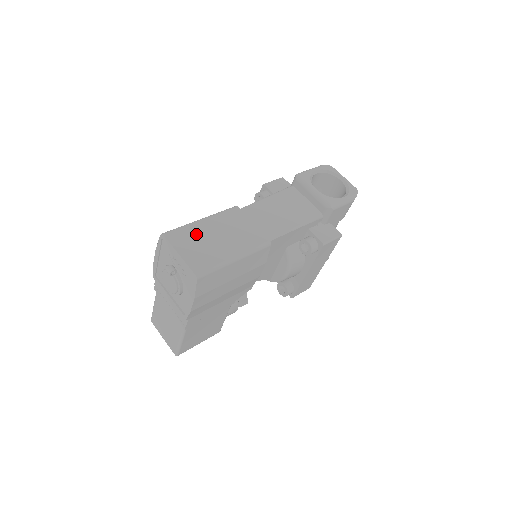
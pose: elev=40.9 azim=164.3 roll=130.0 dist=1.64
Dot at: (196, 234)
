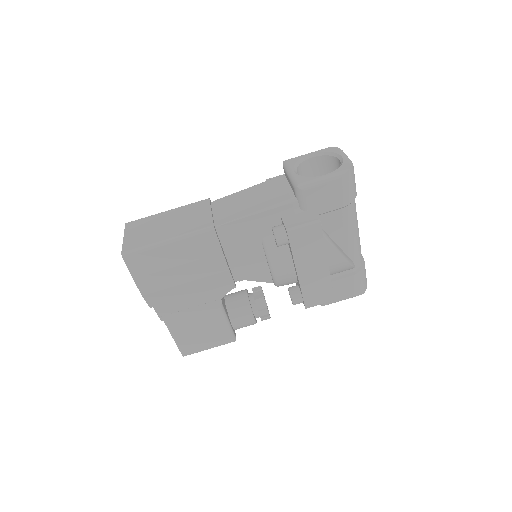
Dot at: (151, 222)
